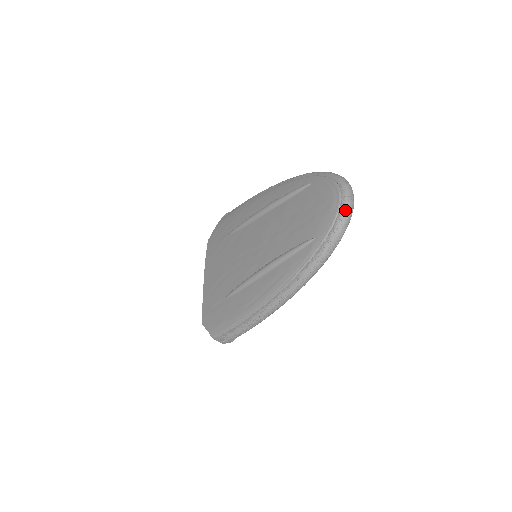
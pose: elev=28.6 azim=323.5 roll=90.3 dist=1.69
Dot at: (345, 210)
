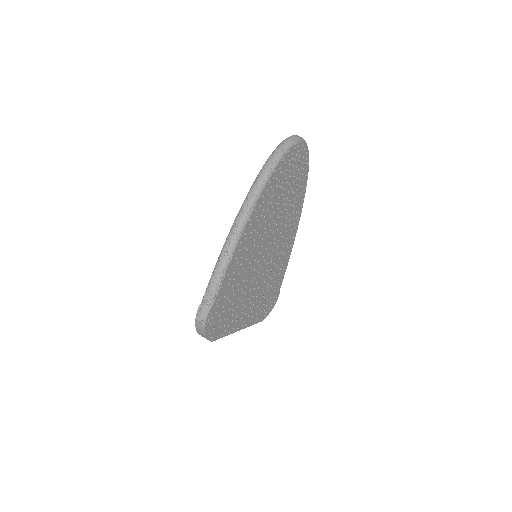
Dot at: (288, 137)
